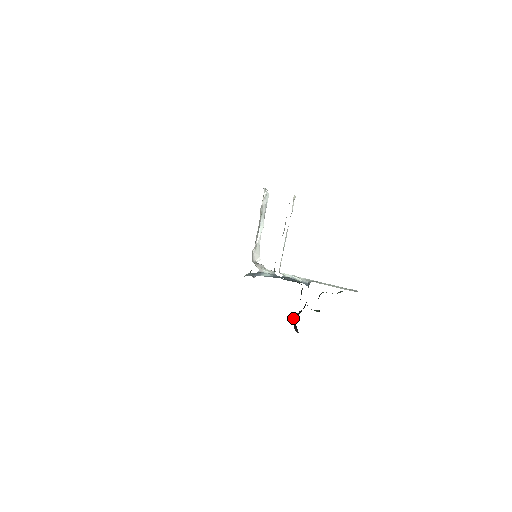
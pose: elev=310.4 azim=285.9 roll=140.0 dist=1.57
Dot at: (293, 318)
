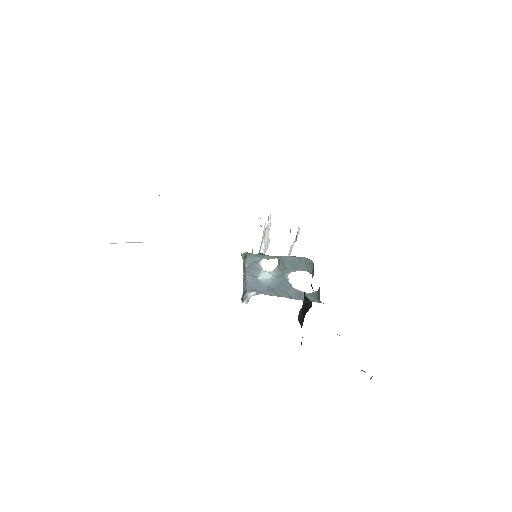
Dot at: occluded
